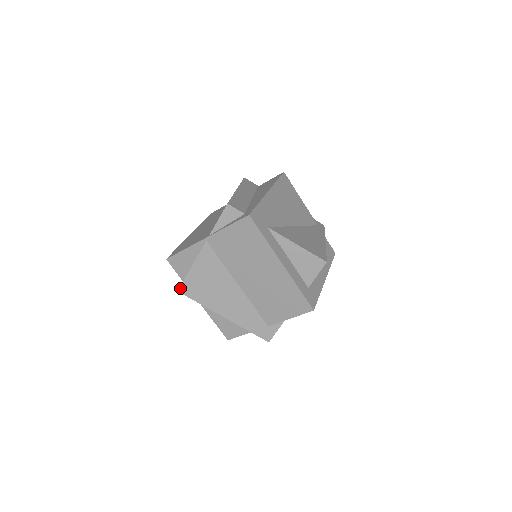
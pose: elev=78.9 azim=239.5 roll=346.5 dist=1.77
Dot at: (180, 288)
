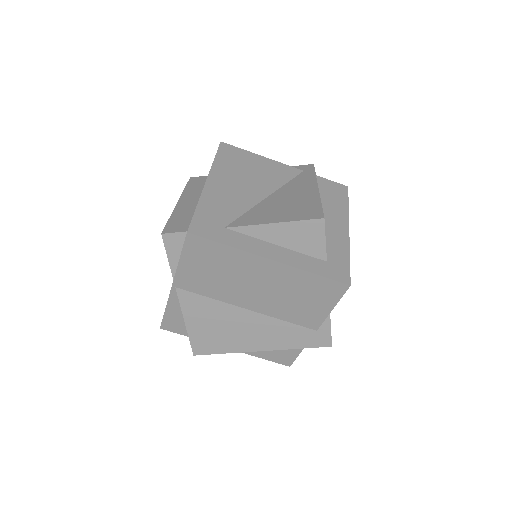
Dot at: (193, 351)
